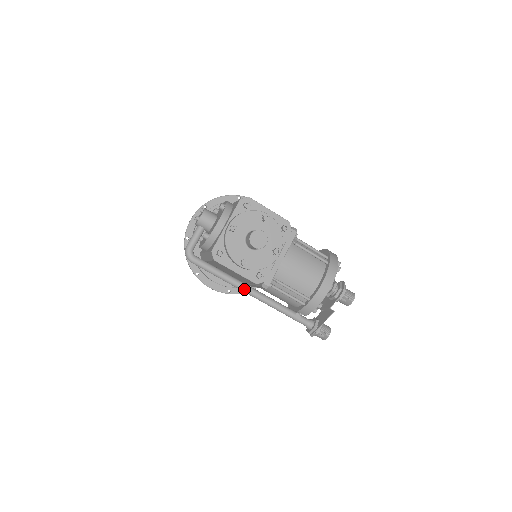
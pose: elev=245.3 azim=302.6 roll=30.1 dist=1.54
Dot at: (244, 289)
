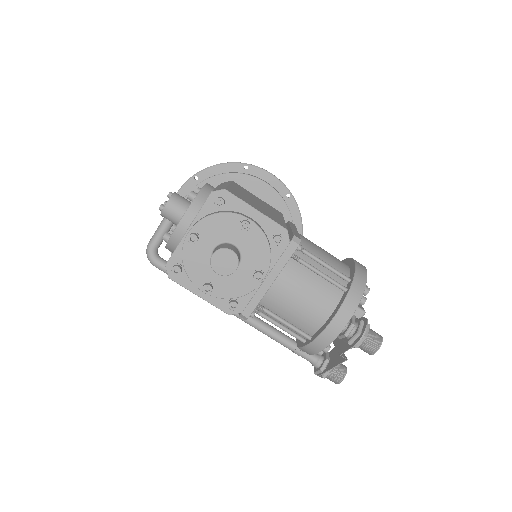
Dot at: occluded
